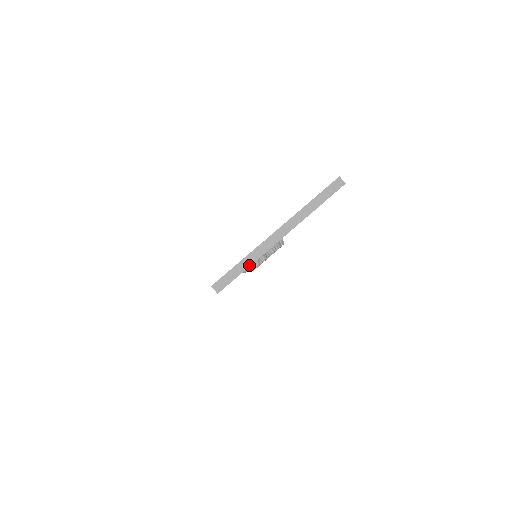
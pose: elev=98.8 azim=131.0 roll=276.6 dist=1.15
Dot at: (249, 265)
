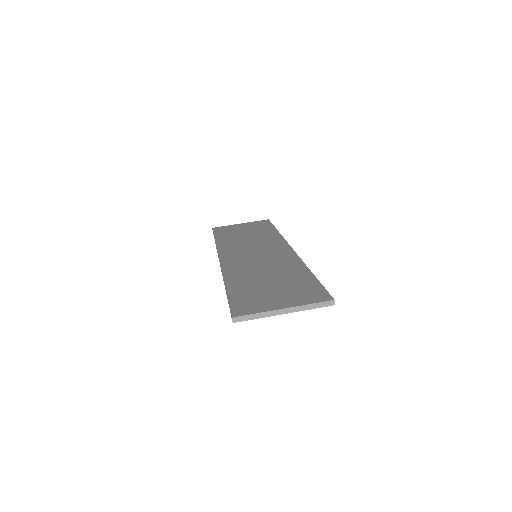
Dot at: (258, 318)
